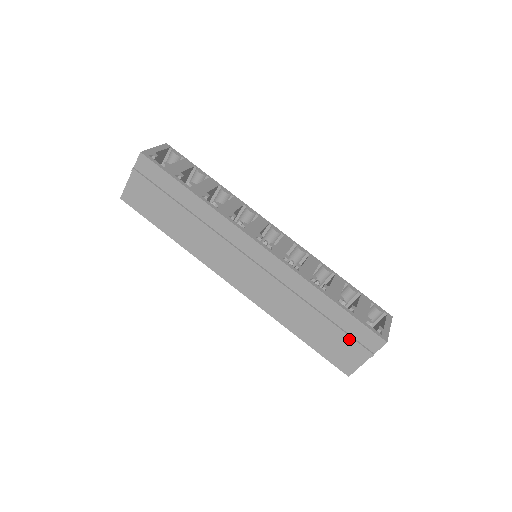
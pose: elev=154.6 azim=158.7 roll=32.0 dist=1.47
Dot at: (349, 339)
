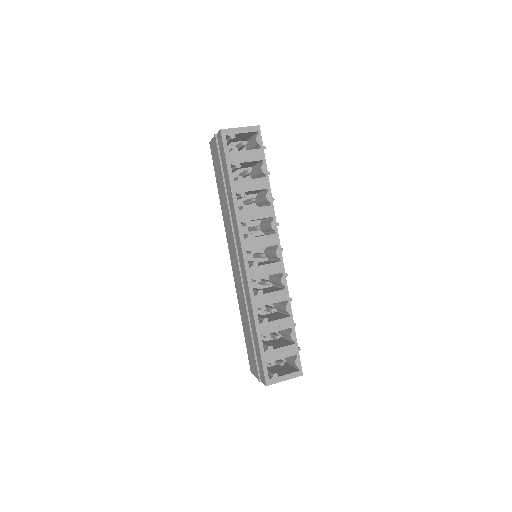
Dot at: (255, 359)
